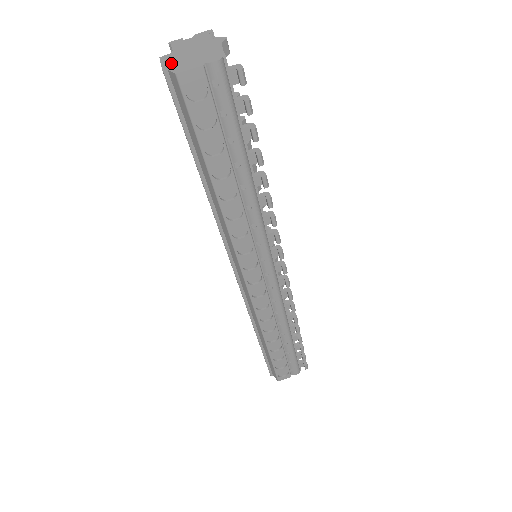
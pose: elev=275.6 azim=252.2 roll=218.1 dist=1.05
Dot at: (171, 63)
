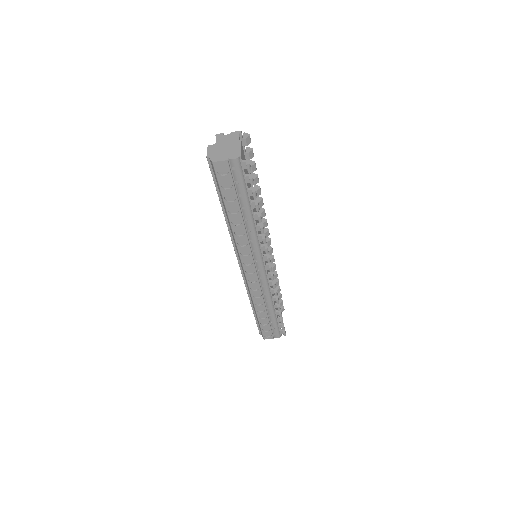
Dot at: (212, 153)
